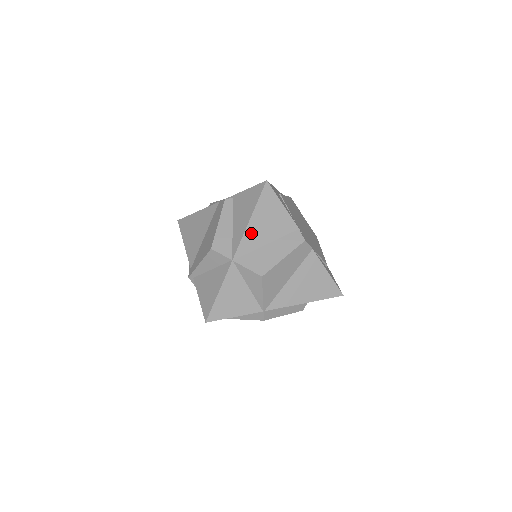
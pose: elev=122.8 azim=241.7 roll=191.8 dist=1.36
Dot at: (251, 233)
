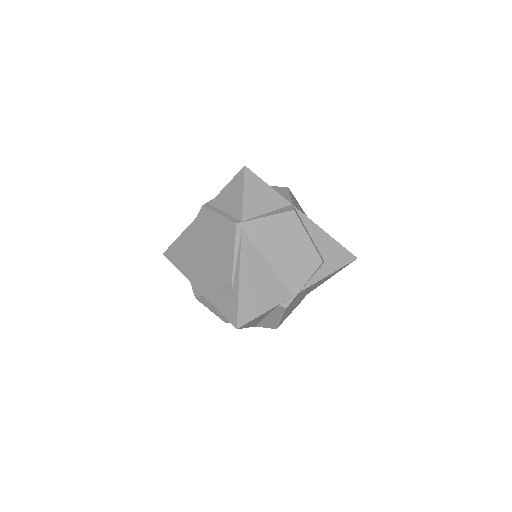
Dot at: occluded
